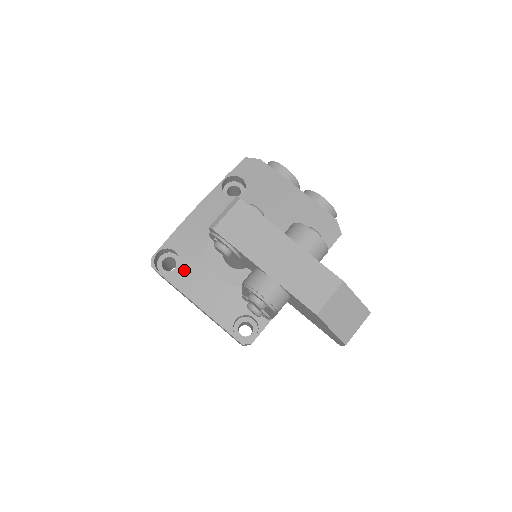
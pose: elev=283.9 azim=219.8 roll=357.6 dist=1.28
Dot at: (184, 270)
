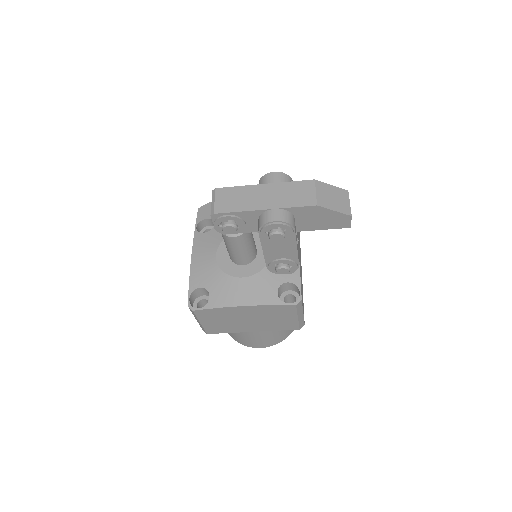
Dot at: (216, 292)
